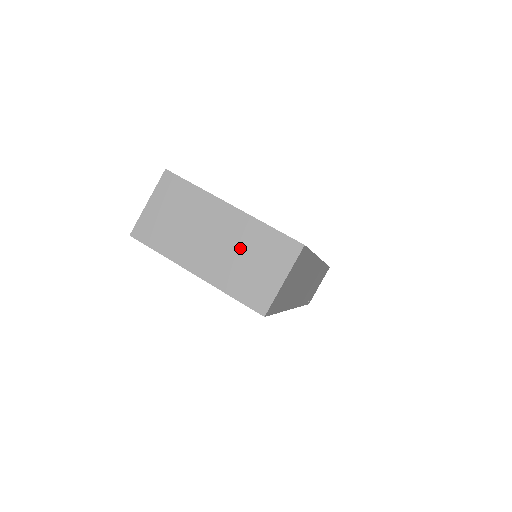
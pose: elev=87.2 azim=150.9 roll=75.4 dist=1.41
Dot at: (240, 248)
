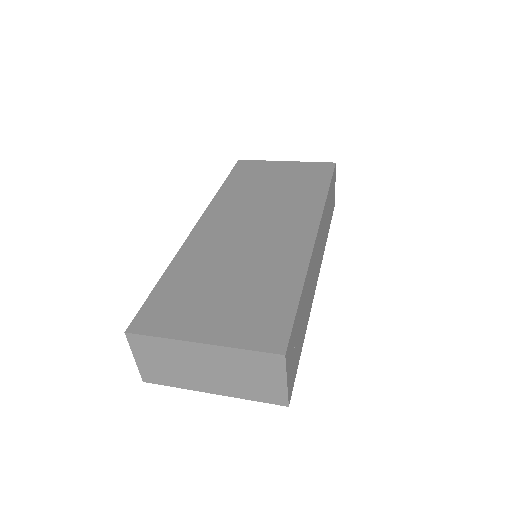
Dot at: (233, 370)
